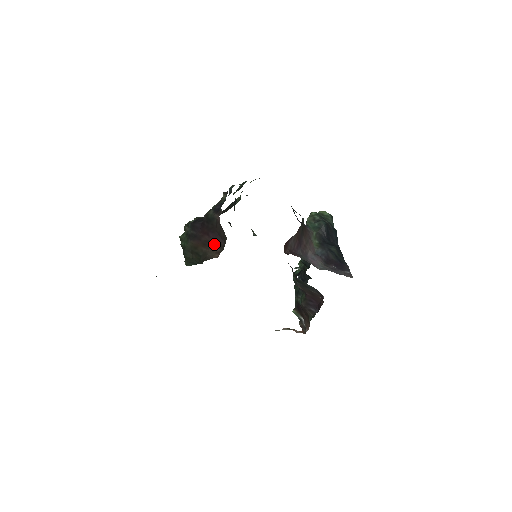
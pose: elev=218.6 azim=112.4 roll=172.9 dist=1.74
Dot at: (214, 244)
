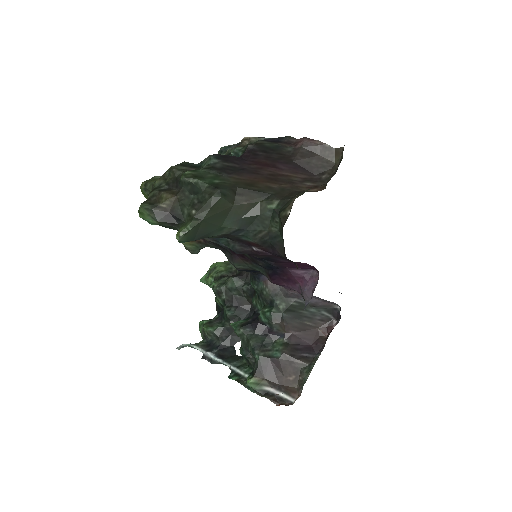
Dot at: (296, 178)
